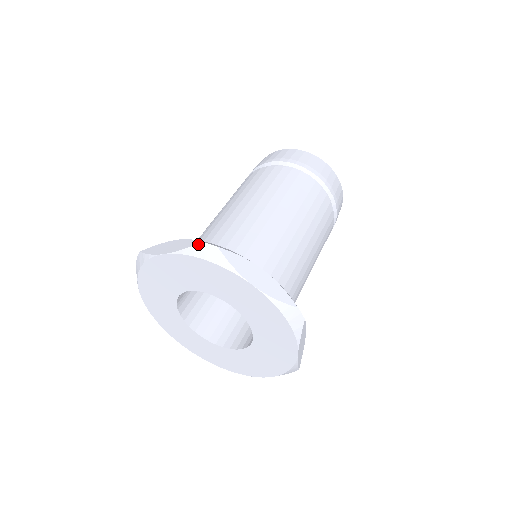
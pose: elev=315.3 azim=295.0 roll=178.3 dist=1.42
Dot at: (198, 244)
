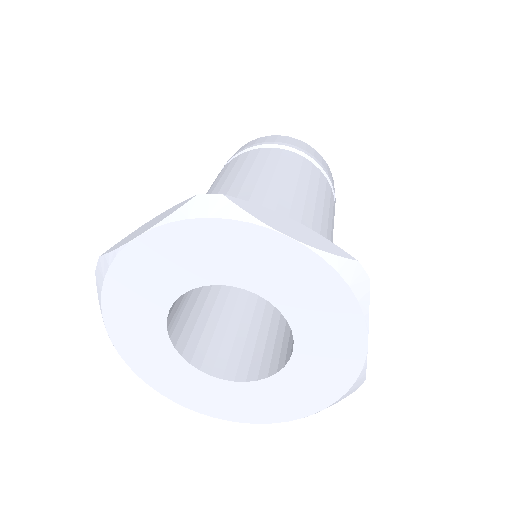
Dot at: (191, 199)
